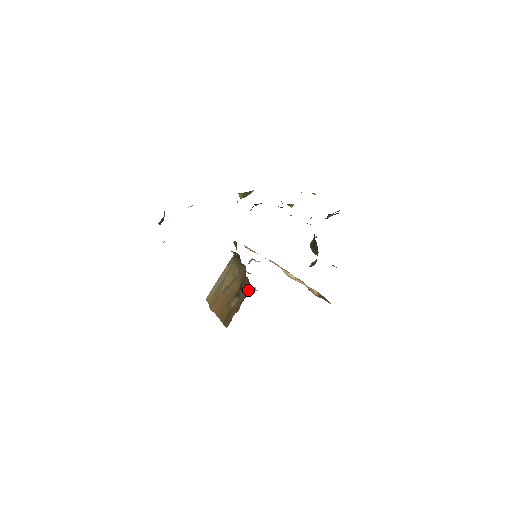
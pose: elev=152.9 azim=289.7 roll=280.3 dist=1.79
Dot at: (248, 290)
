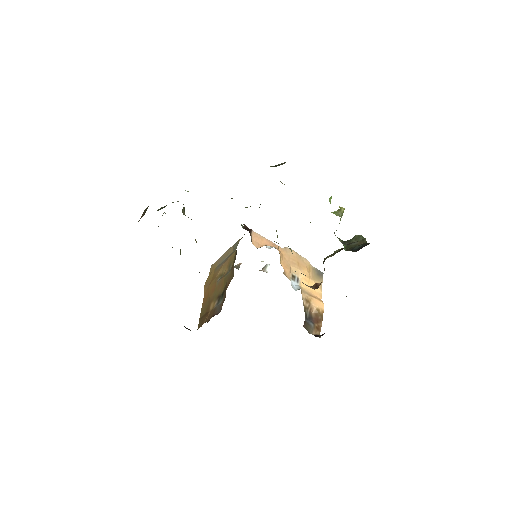
Dot at: (221, 308)
